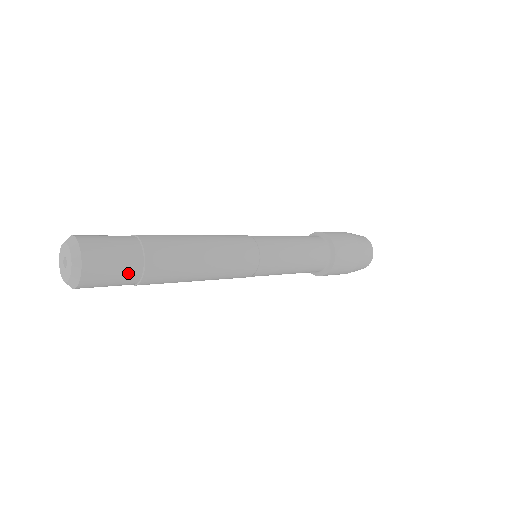
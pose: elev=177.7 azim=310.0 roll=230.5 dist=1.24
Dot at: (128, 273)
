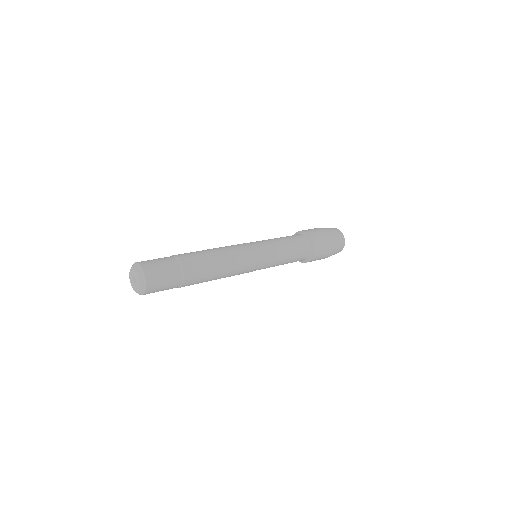
Dot at: (172, 271)
